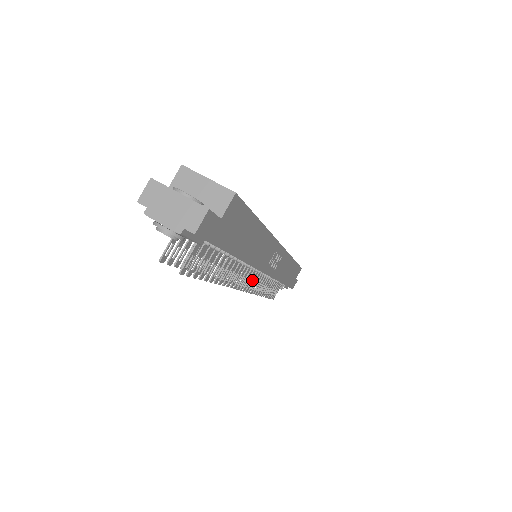
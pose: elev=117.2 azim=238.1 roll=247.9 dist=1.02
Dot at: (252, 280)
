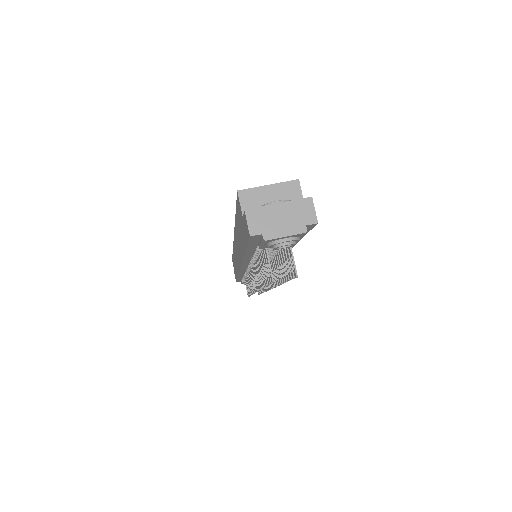
Dot at: occluded
